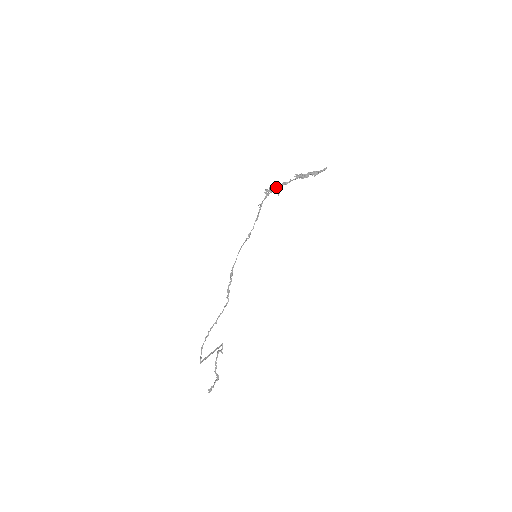
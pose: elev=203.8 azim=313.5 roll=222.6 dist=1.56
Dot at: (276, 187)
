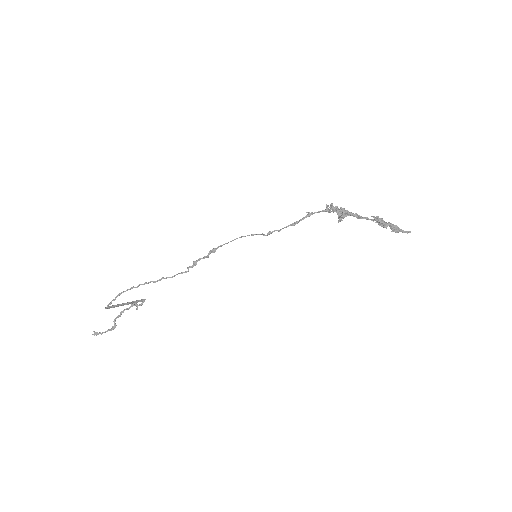
Dot at: (345, 212)
